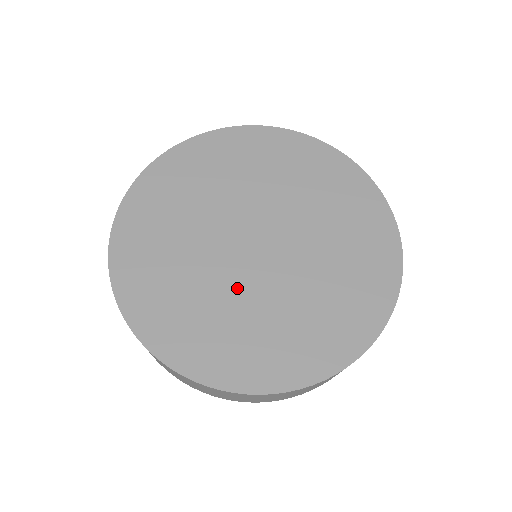
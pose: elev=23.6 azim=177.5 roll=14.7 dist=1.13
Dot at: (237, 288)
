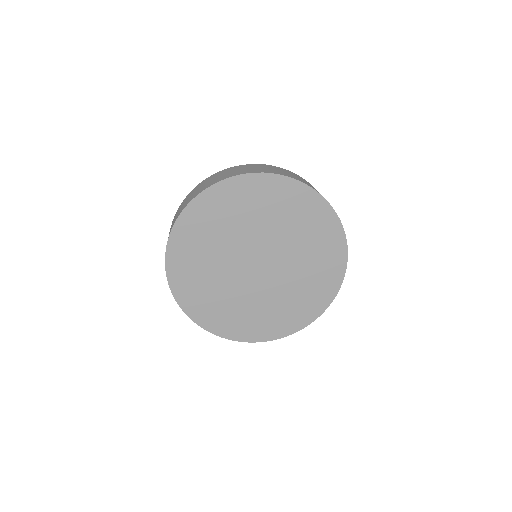
Dot at: (238, 288)
